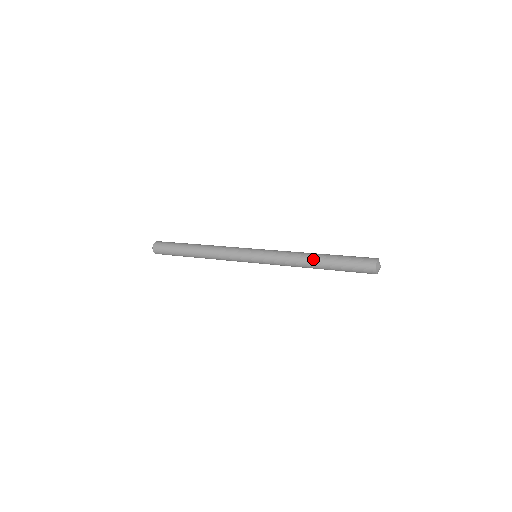
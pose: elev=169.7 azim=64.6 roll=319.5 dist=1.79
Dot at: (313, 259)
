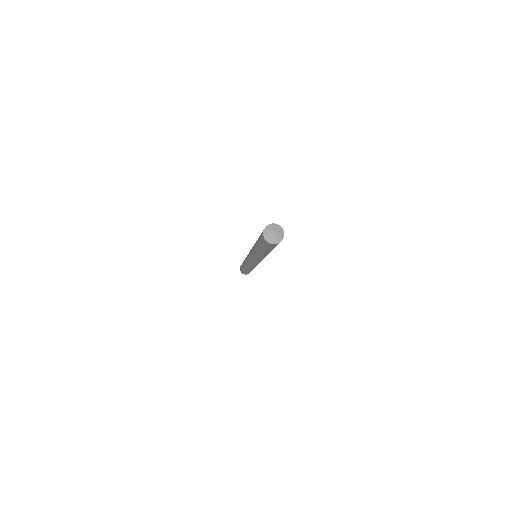
Dot at: occluded
